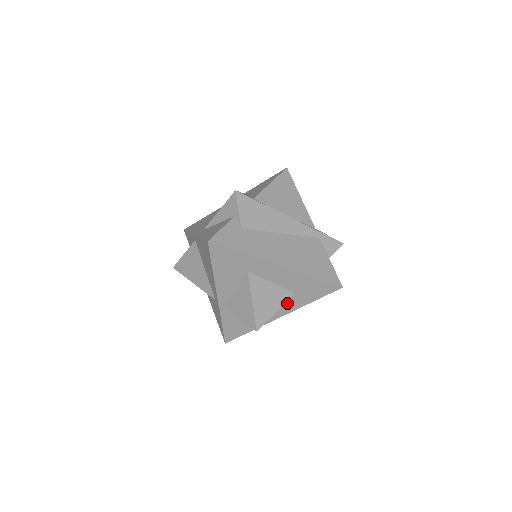
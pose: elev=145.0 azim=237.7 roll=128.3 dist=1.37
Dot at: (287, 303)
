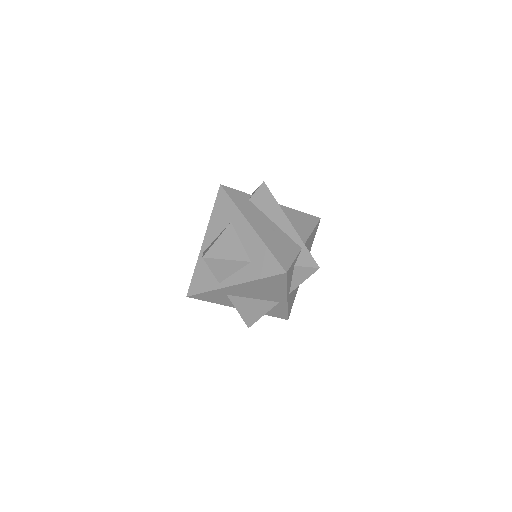
Dot at: (242, 271)
